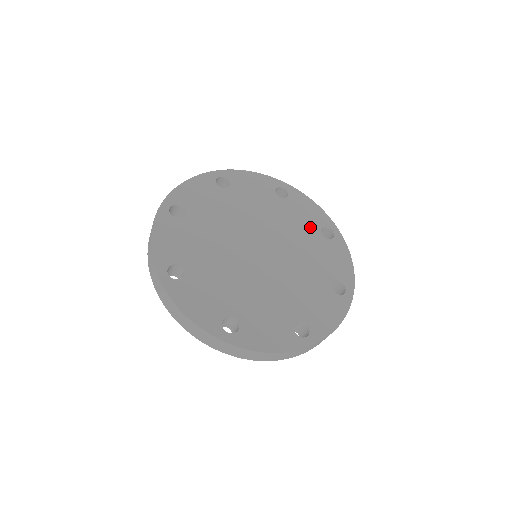
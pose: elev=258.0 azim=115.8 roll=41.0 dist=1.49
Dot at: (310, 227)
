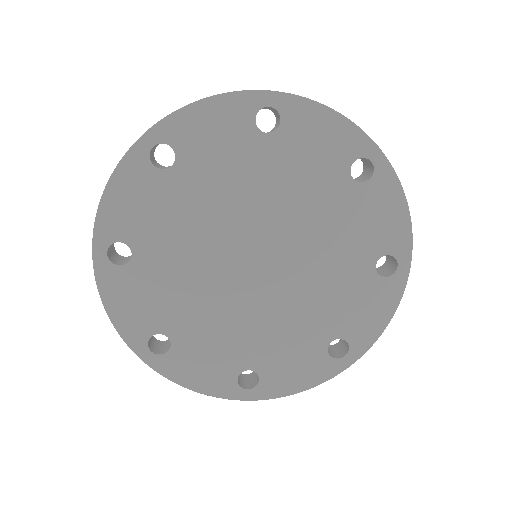
Dot at: (330, 173)
